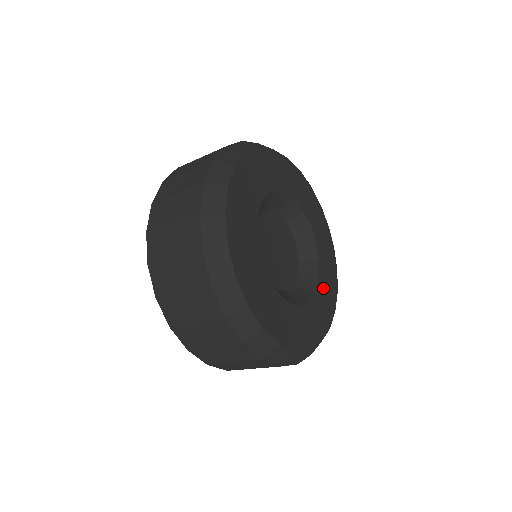
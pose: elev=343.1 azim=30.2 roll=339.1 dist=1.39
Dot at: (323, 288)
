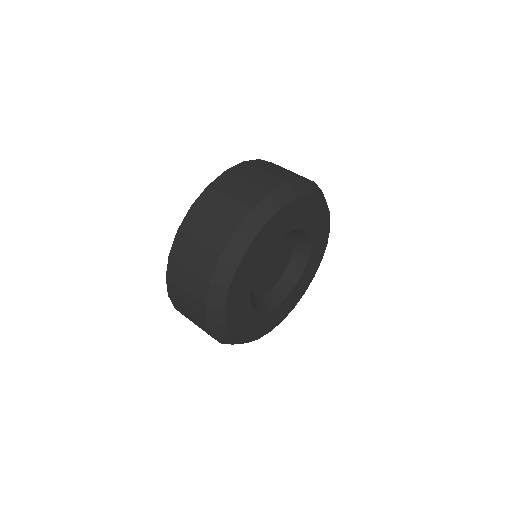
Dot at: (301, 282)
